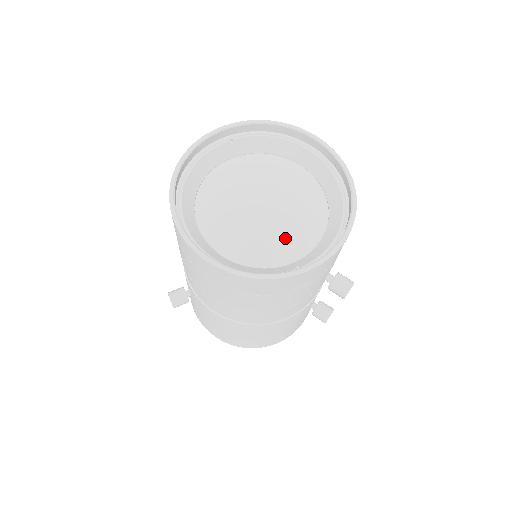
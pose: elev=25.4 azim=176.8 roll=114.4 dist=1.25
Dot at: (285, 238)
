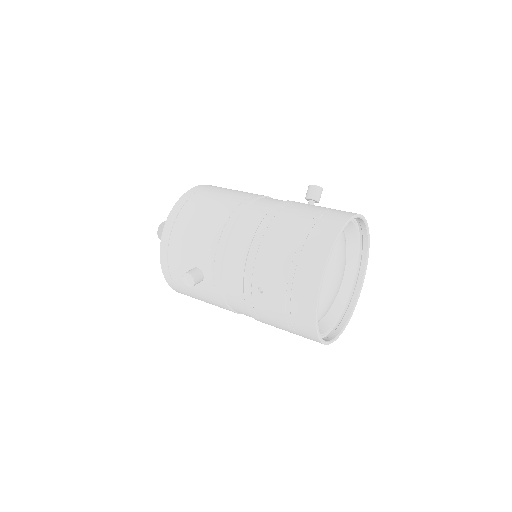
Dot at: (331, 304)
